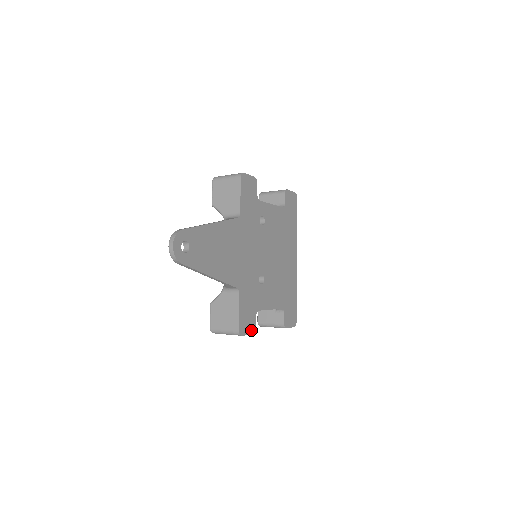
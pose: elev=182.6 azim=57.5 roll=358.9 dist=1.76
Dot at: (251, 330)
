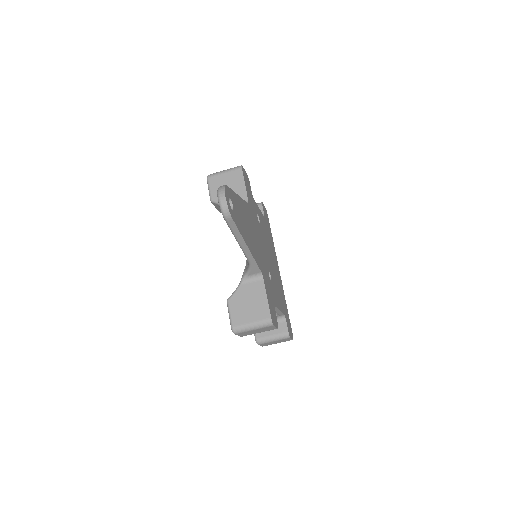
Dot at: (276, 324)
